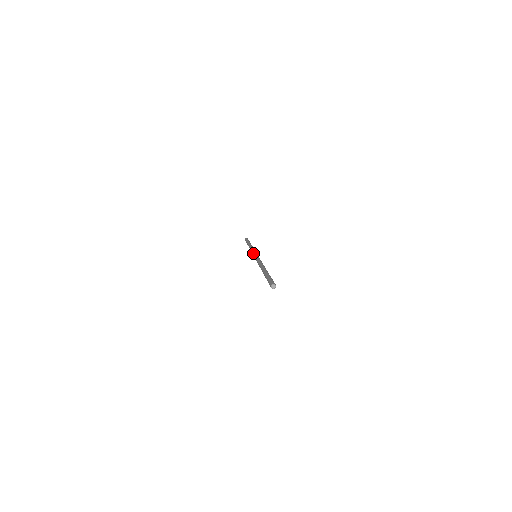
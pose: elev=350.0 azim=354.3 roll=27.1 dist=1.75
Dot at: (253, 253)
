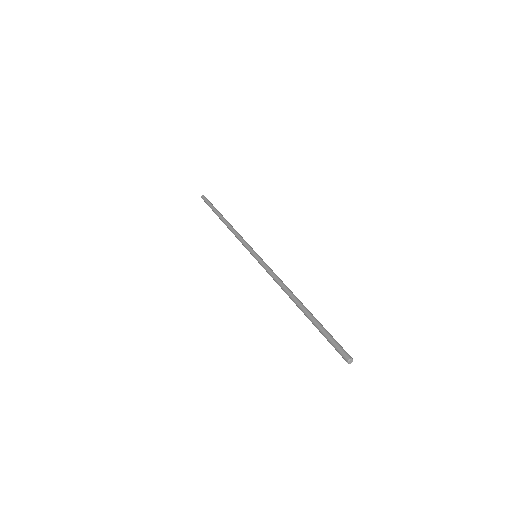
Dot at: occluded
